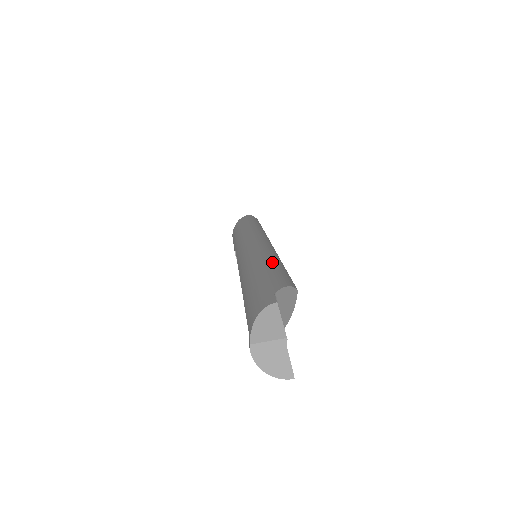
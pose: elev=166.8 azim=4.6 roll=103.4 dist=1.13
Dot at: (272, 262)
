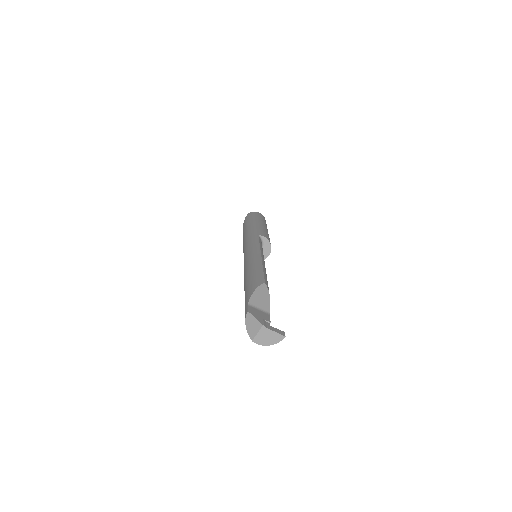
Dot at: (251, 270)
